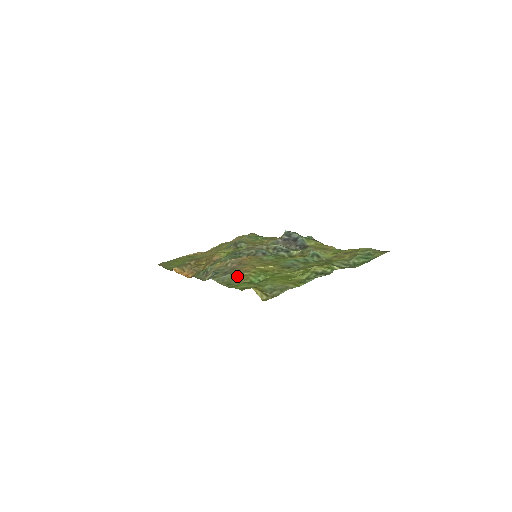
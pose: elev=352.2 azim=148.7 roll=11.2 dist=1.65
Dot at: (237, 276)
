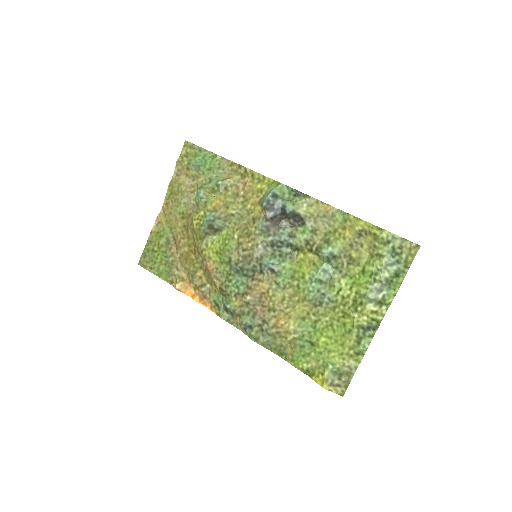
Dot at: (281, 341)
